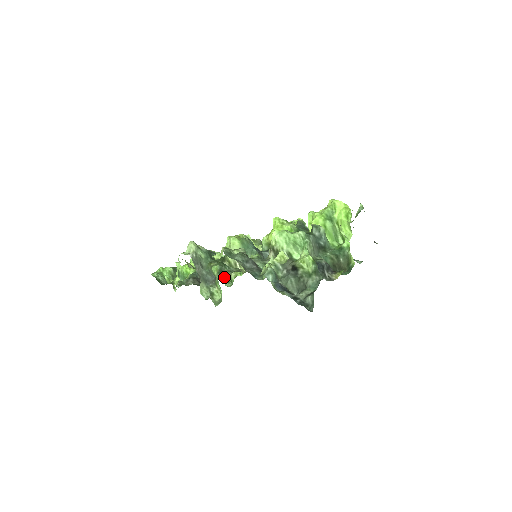
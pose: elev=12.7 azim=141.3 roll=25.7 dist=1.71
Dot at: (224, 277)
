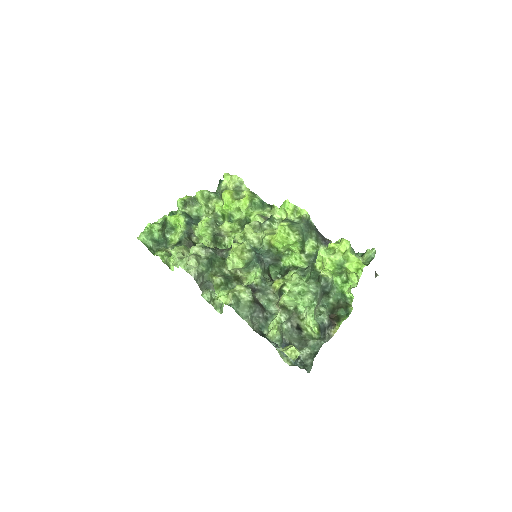
Dot at: (217, 242)
